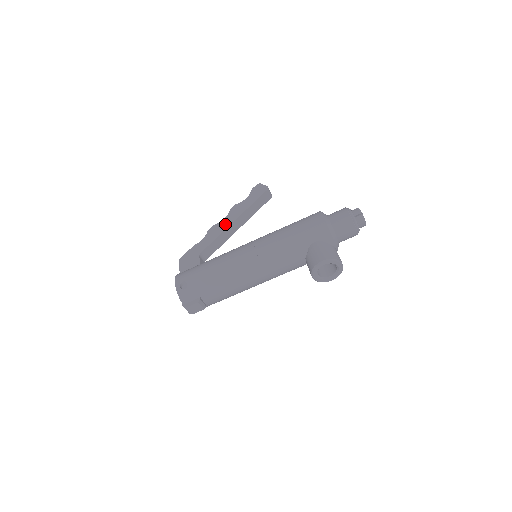
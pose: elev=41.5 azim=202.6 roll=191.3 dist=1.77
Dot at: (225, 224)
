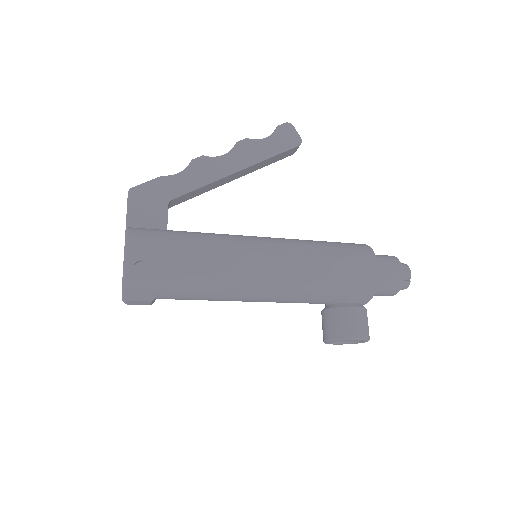
Dot at: (223, 167)
